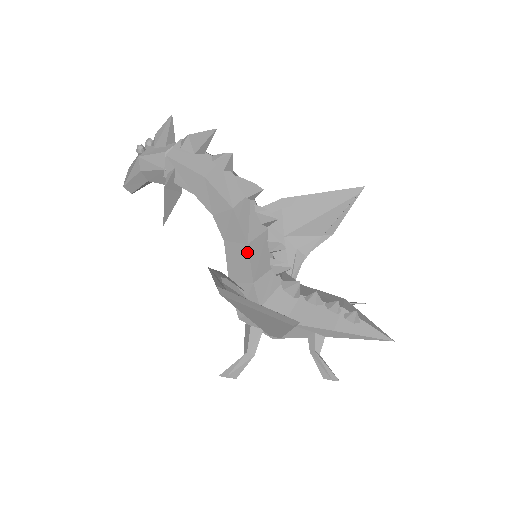
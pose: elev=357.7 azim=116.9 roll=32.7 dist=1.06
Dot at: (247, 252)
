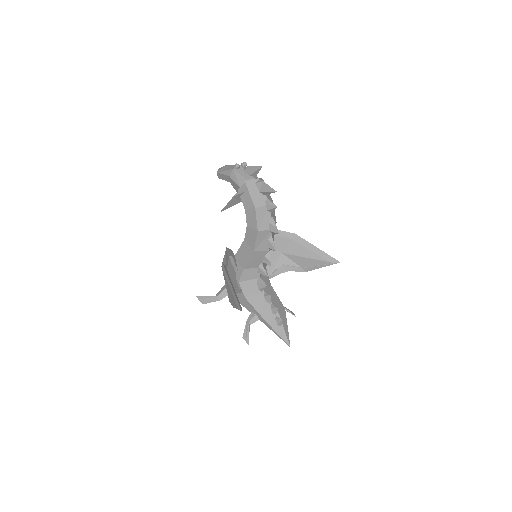
Dot at: (251, 254)
